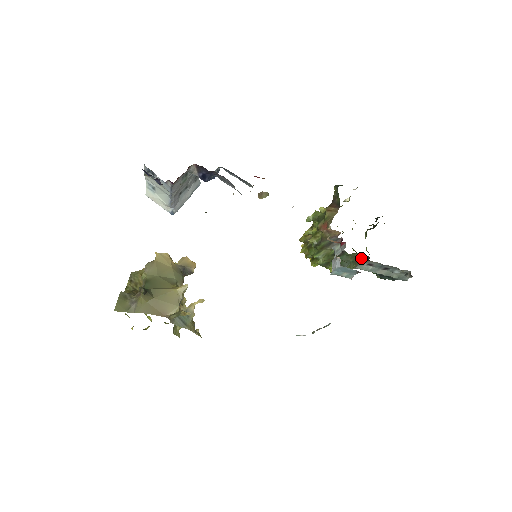
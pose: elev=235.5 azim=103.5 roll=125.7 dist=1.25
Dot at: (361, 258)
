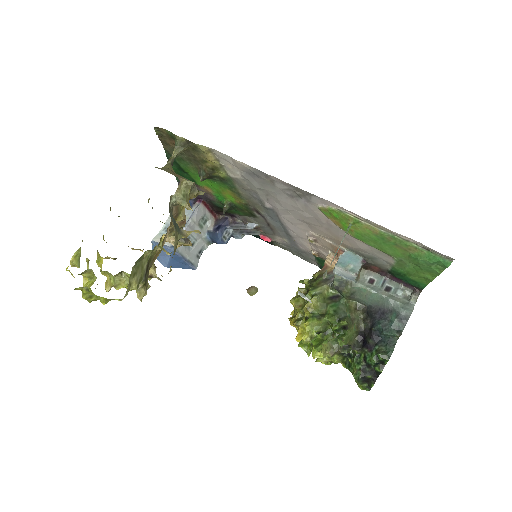
Dot at: (357, 317)
